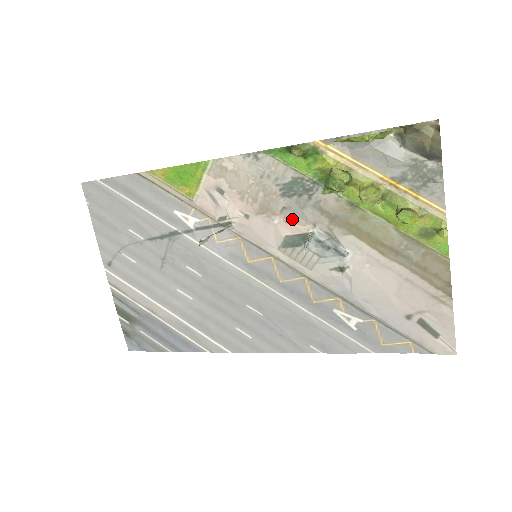
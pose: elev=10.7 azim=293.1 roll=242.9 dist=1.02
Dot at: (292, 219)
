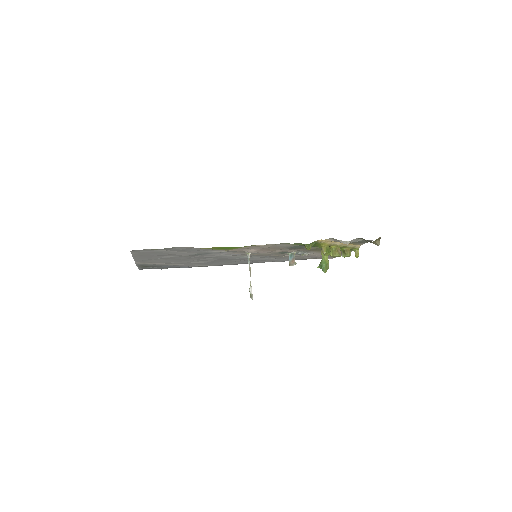
Dot at: (286, 250)
